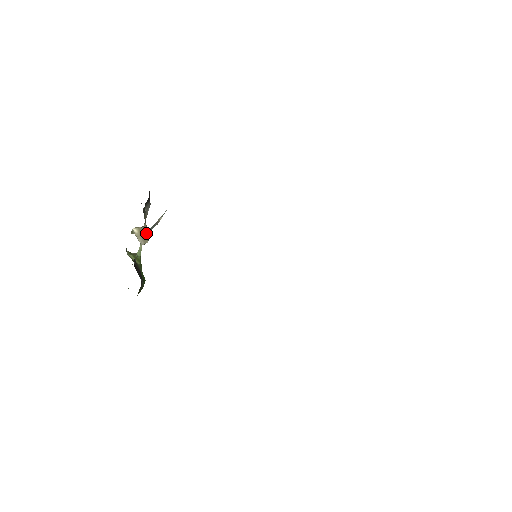
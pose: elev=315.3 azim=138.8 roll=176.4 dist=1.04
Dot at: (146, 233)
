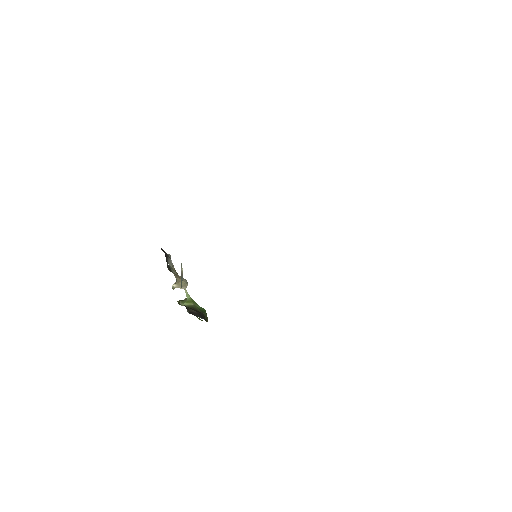
Dot at: occluded
